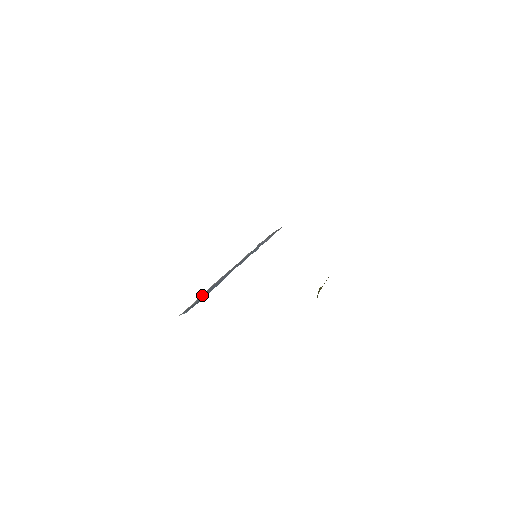
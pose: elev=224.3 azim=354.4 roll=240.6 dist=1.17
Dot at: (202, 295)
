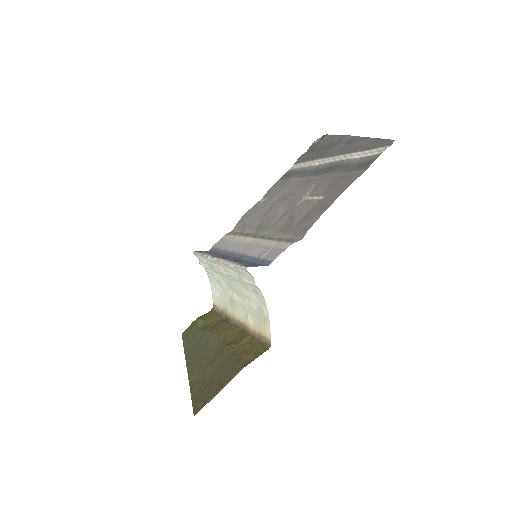
Dot at: (242, 262)
